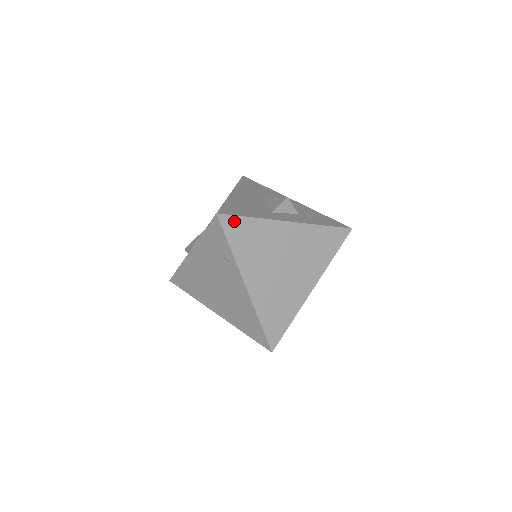
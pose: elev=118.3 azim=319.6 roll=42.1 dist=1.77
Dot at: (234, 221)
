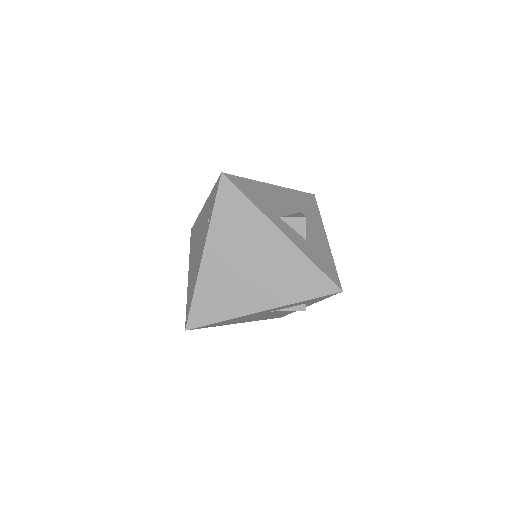
Dot at: (232, 191)
